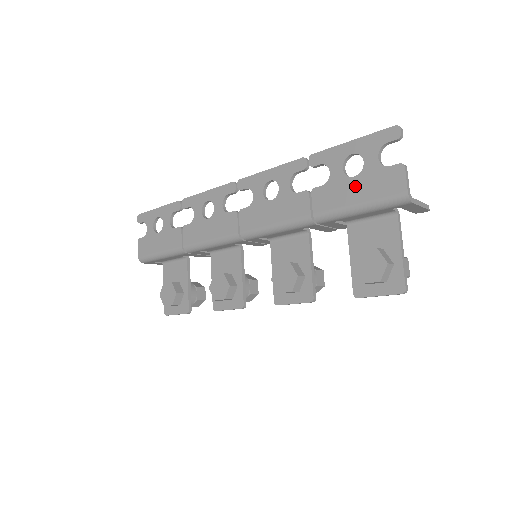
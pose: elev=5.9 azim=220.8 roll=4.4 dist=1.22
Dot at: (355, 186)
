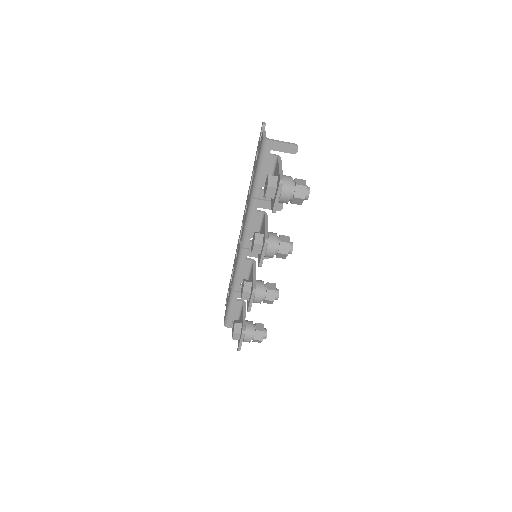
Dot at: occluded
